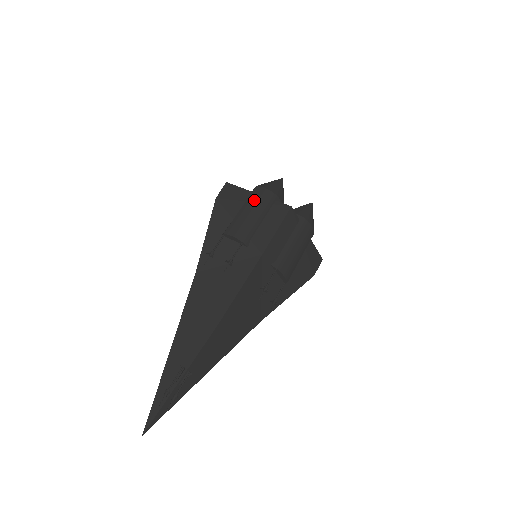
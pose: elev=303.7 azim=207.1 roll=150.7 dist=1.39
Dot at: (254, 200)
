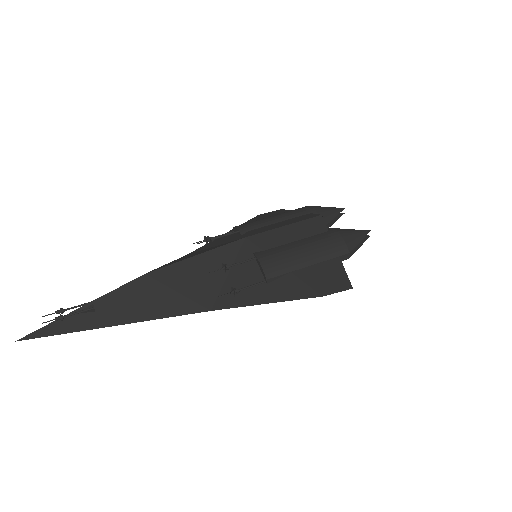
Dot at: occluded
